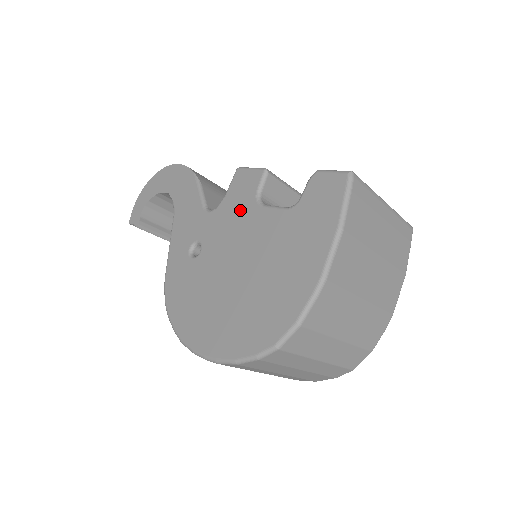
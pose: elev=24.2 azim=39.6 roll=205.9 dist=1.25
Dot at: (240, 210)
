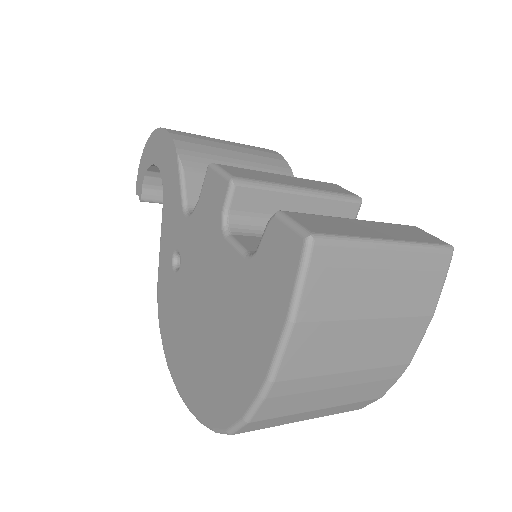
Dot at: (208, 231)
